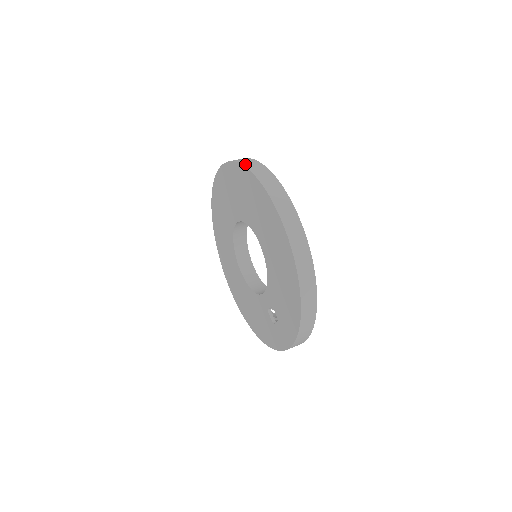
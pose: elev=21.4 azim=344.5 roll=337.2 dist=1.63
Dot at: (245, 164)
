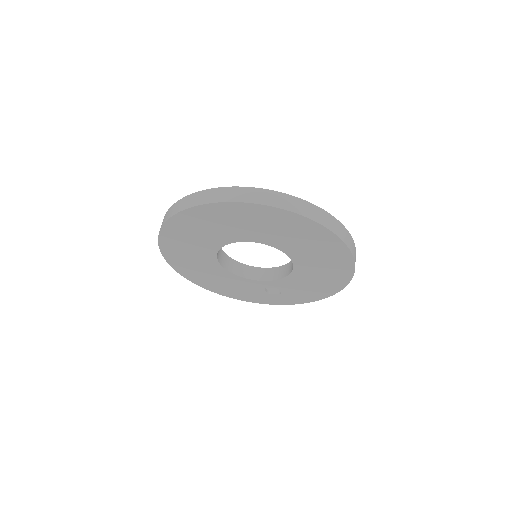
Dot at: (312, 217)
